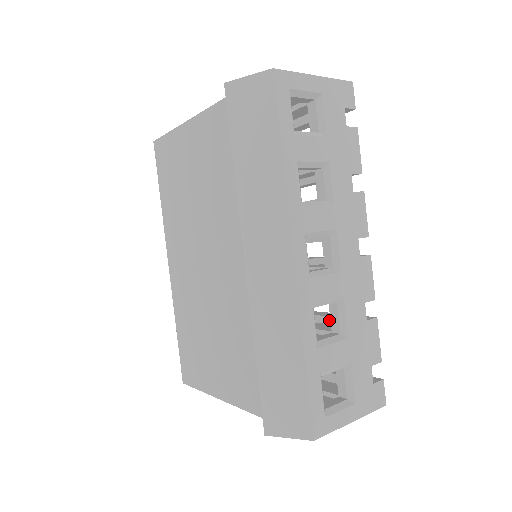
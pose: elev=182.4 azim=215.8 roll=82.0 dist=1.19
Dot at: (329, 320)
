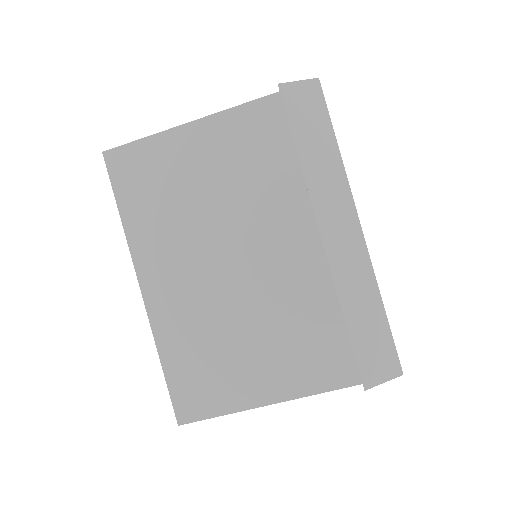
Dot at: occluded
